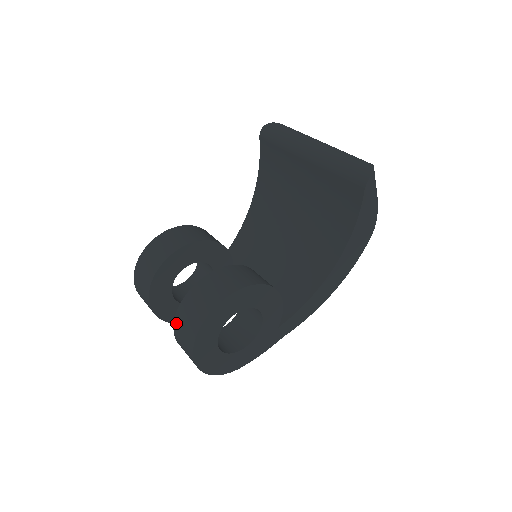
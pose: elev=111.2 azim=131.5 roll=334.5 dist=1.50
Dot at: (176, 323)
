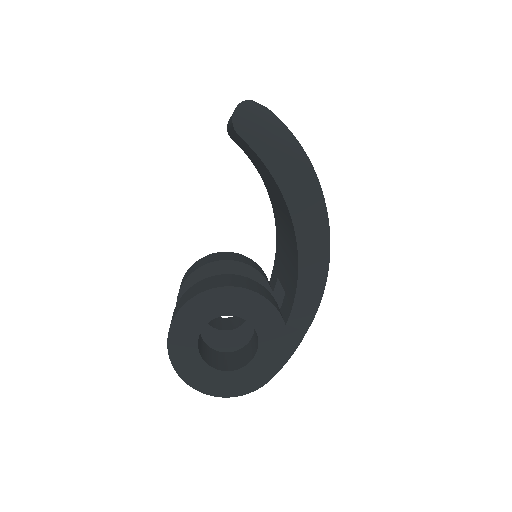
Dot at: occluded
